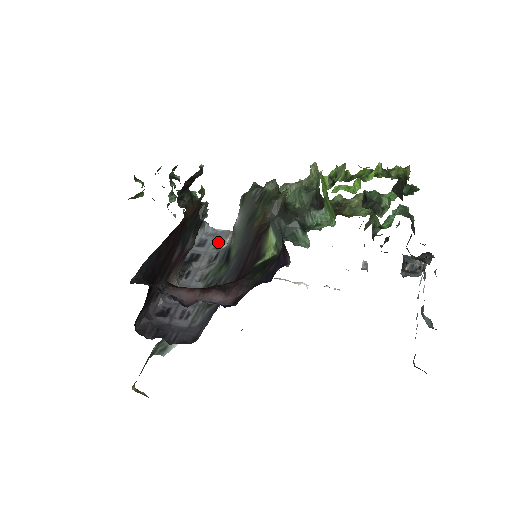
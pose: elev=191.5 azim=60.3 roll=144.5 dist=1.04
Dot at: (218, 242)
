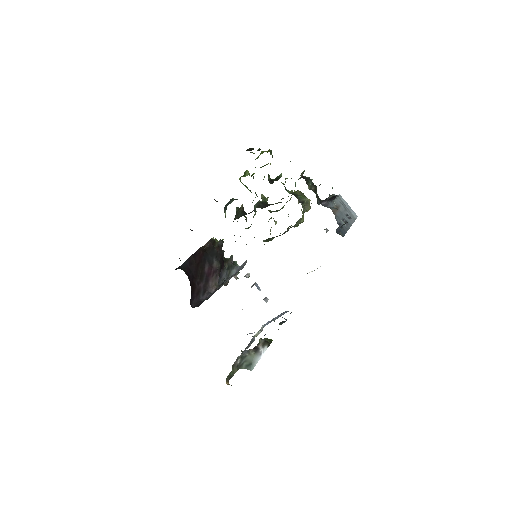
Dot at: (242, 268)
